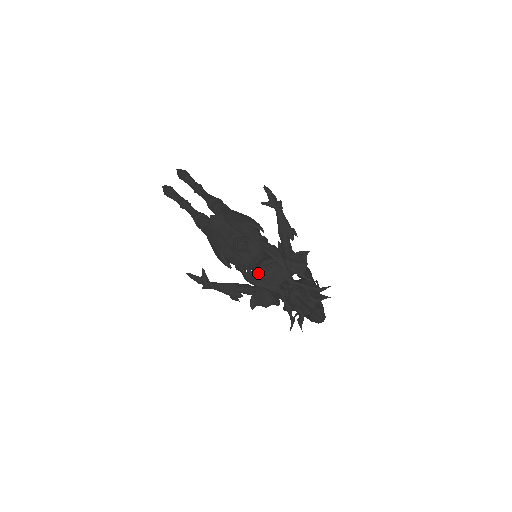
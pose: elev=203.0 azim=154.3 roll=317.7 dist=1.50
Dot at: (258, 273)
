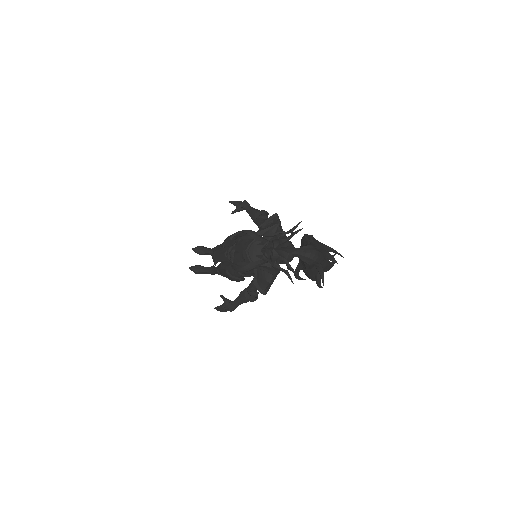
Dot at: (245, 260)
